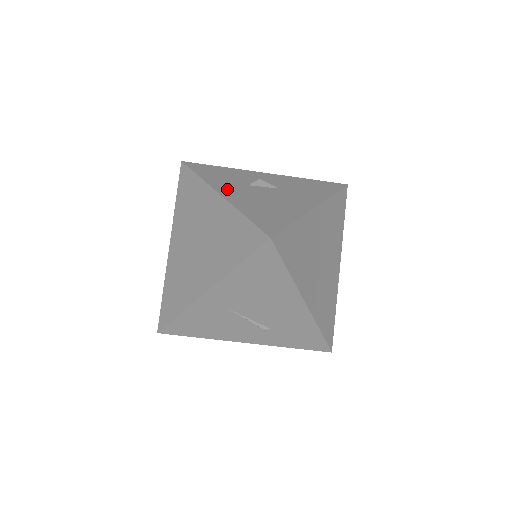
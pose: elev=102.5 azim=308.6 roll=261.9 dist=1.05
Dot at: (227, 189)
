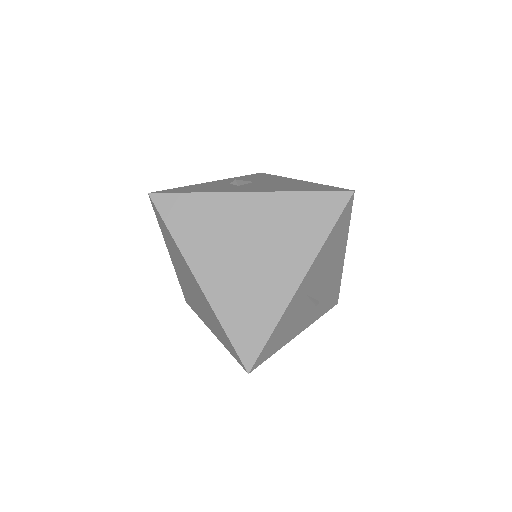
Dot at: (242, 189)
